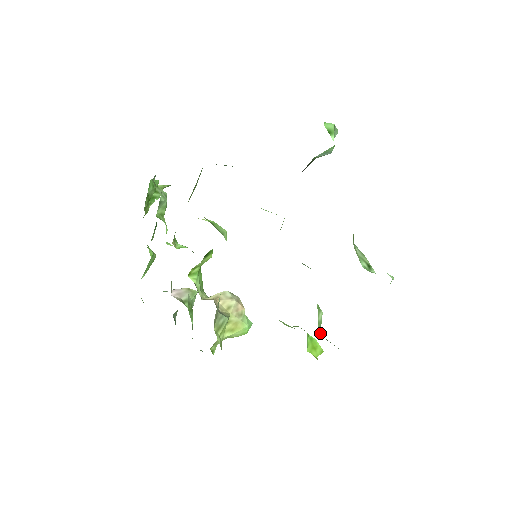
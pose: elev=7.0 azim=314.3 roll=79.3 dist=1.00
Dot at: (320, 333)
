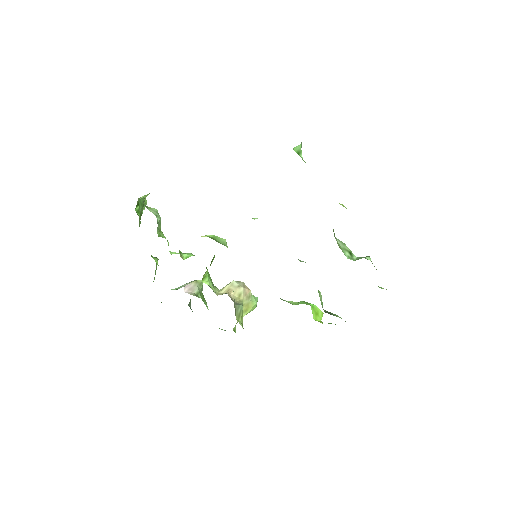
Dot at: occluded
